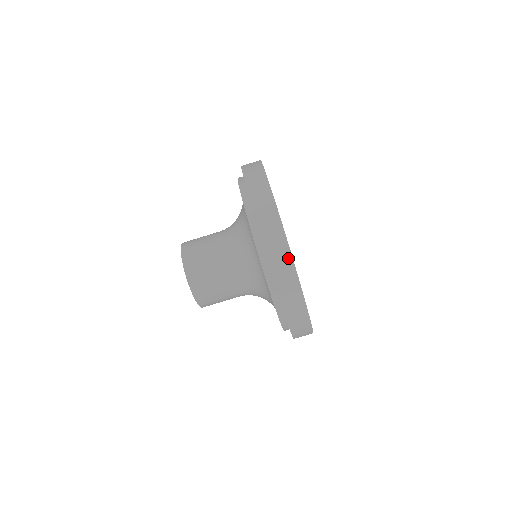
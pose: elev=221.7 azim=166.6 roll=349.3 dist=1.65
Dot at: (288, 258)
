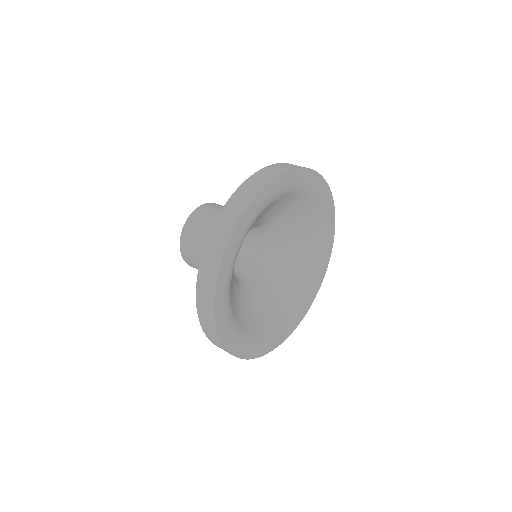
Dot at: (244, 205)
